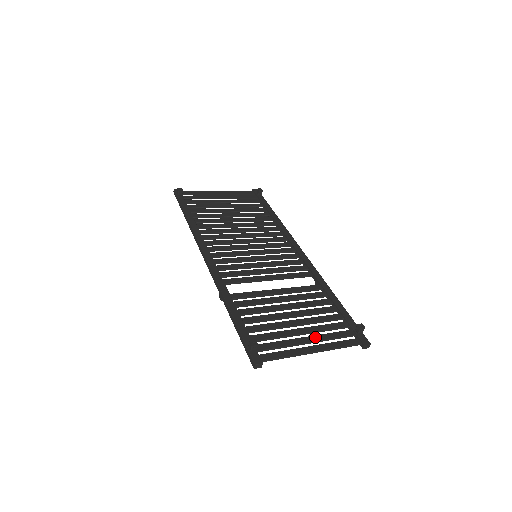
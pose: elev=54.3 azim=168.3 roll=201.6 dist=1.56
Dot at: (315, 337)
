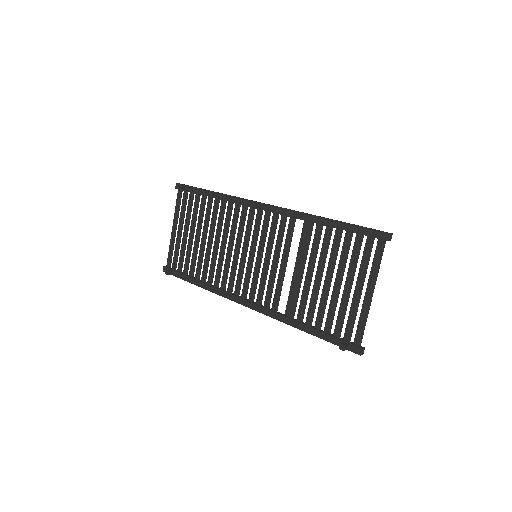
Dot at: (359, 280)
